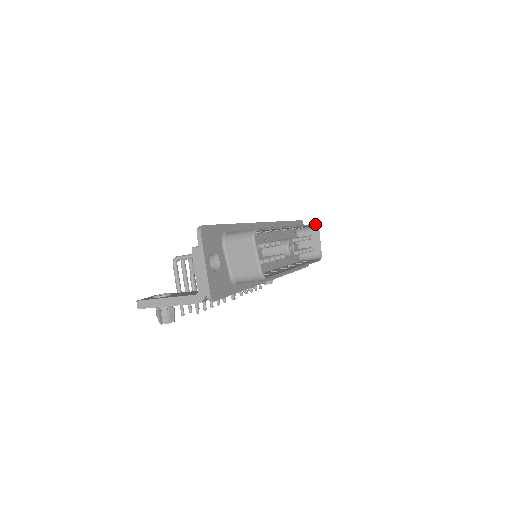
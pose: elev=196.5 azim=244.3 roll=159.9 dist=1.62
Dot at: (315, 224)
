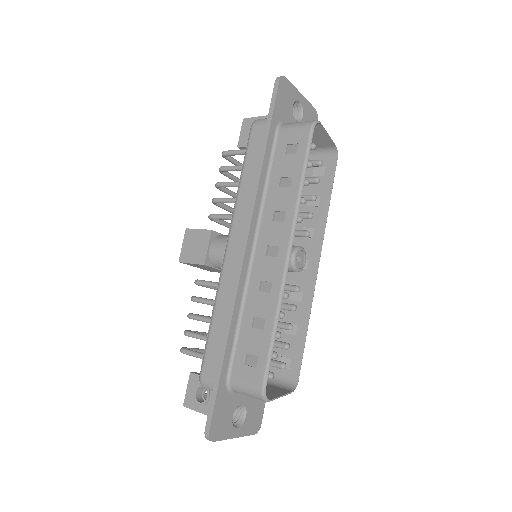
Dot at: (311, 133)
